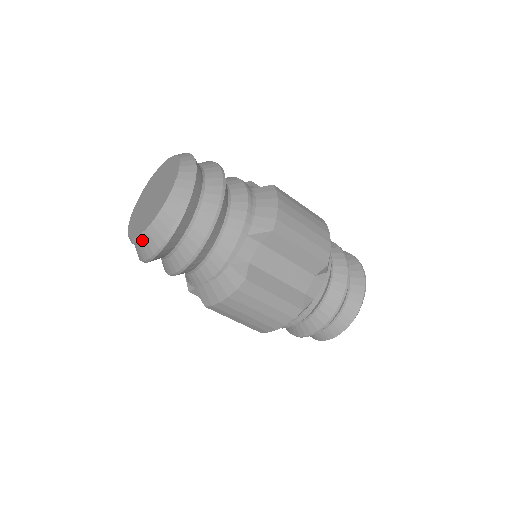
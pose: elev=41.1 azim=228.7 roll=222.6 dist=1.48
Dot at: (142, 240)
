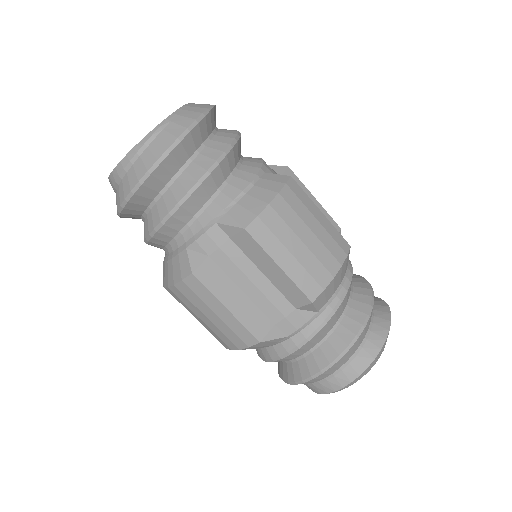
Dot at: (165, 125)
